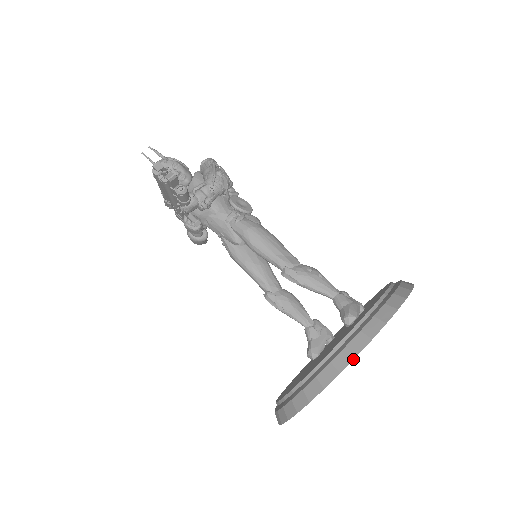
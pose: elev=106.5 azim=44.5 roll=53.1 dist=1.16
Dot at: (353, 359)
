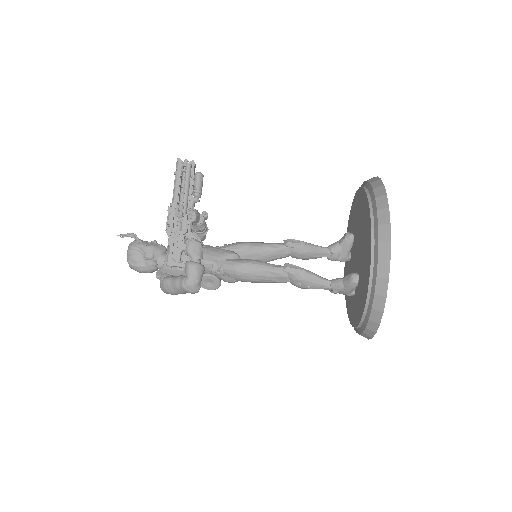
Dot at: occluded
